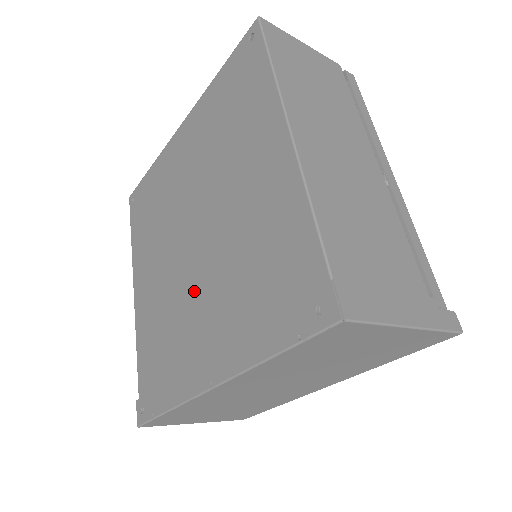
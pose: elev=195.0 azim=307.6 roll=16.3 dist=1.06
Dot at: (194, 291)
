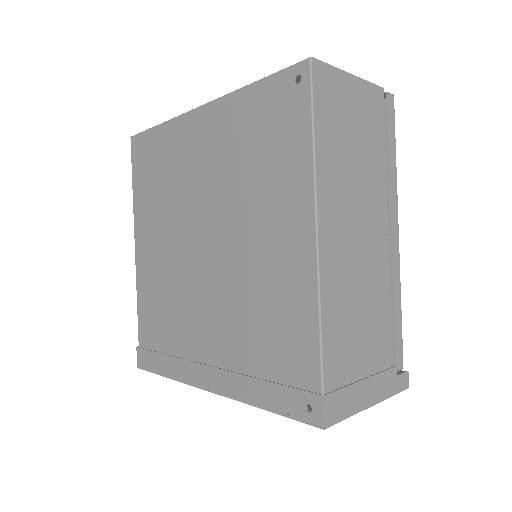
Dot at: (199, 300)
